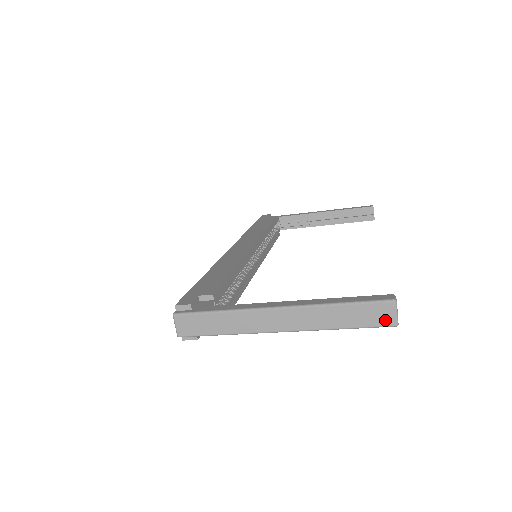
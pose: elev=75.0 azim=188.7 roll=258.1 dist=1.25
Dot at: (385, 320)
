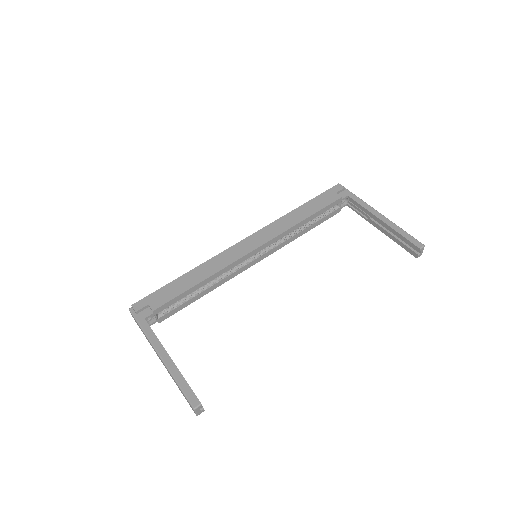
Dot at: (192, 409)
